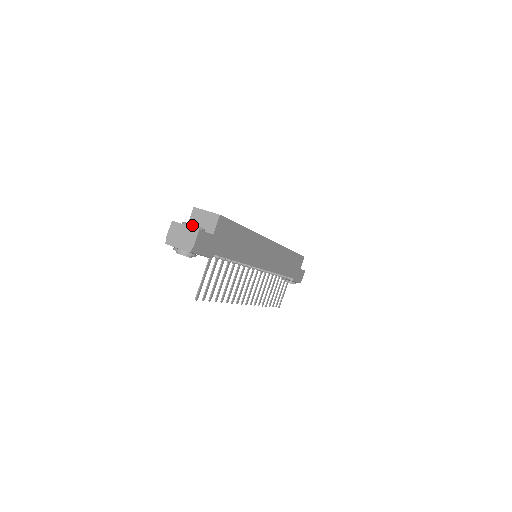
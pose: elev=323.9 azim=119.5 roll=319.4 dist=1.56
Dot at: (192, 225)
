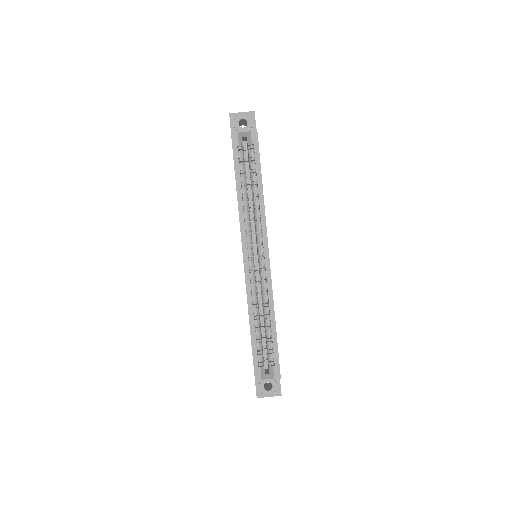
Dot at: (273, 394)
